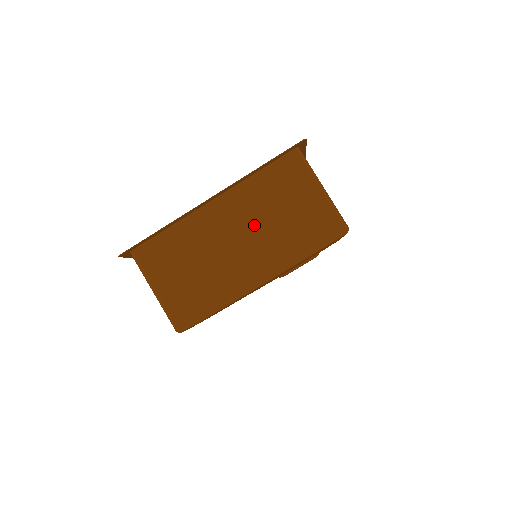
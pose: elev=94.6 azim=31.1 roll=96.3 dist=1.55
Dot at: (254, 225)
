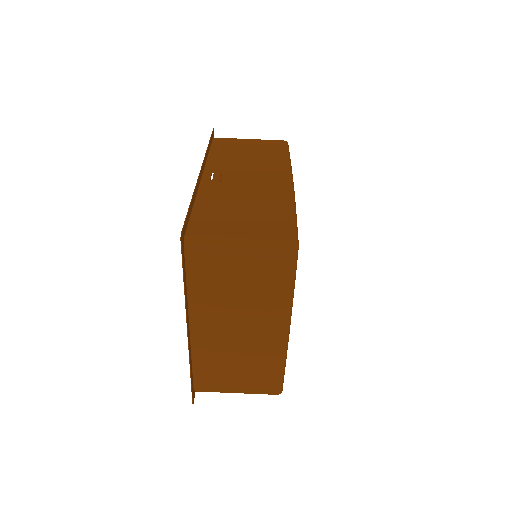
Dot at: (234, 311)
